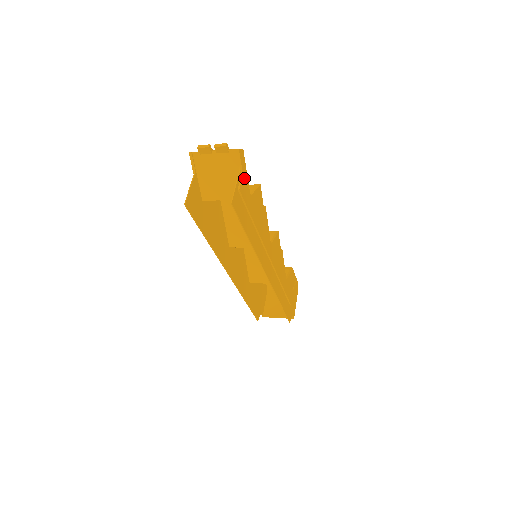
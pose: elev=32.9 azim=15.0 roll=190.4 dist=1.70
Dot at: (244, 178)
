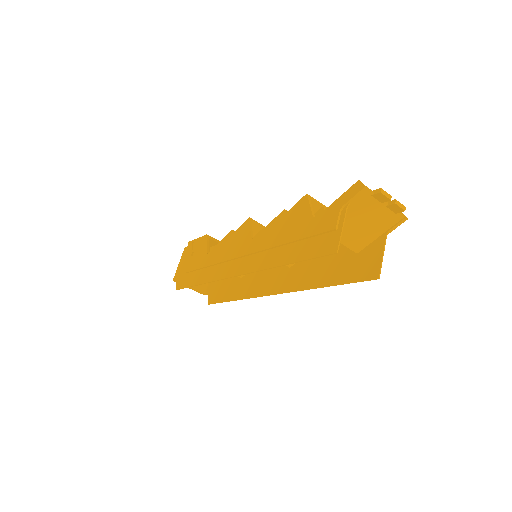
Dot at: (379, 239)
